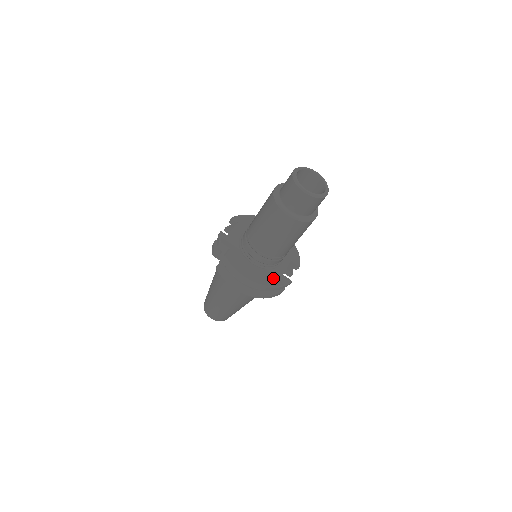
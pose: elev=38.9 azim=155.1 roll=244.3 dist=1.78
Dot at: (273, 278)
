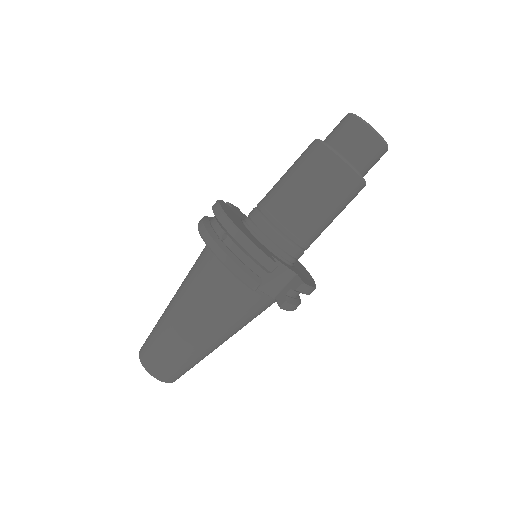
Dot at: (255, 241)
